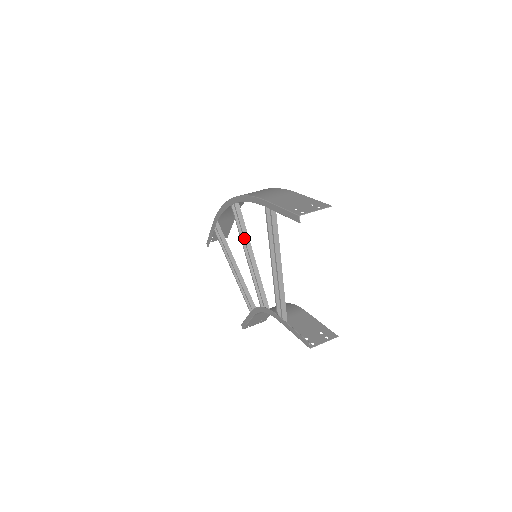
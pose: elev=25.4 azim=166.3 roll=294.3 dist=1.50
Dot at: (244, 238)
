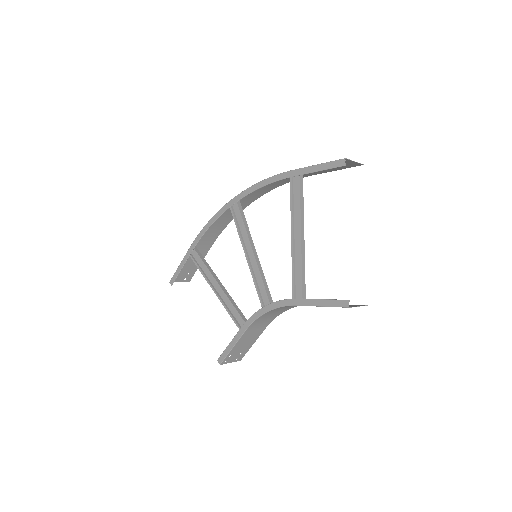
Dot at: (247, 234)
